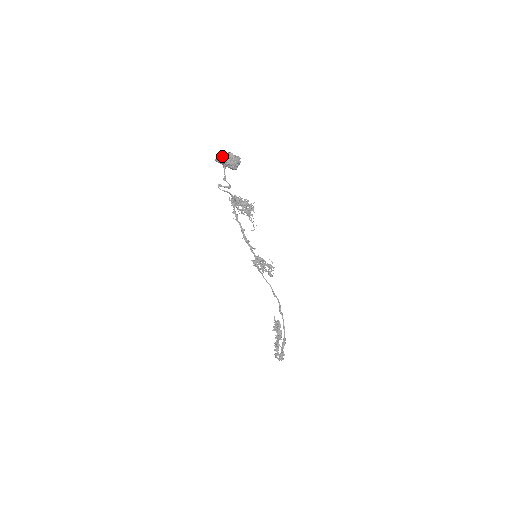
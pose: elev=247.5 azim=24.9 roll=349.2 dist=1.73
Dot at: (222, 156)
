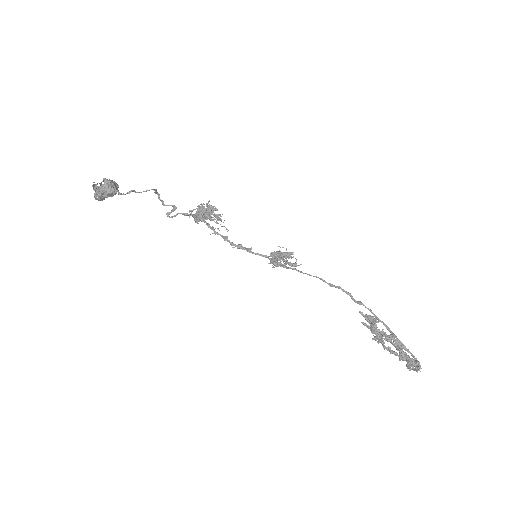
Dot at: (95, 192)
